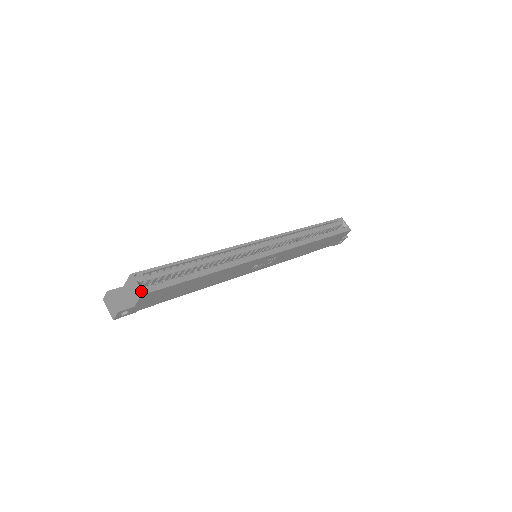
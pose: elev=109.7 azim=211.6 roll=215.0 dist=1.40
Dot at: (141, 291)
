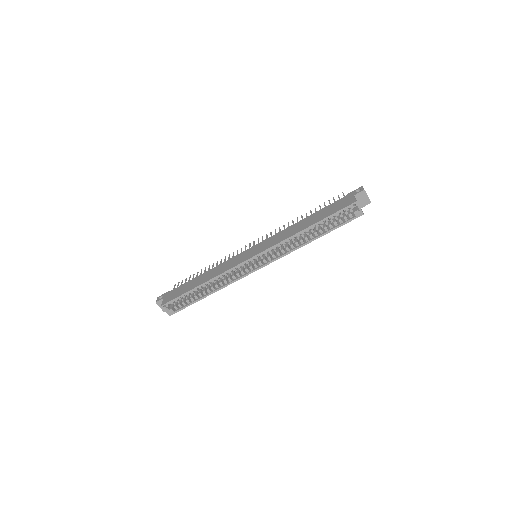
Dot at: (169, 314)
